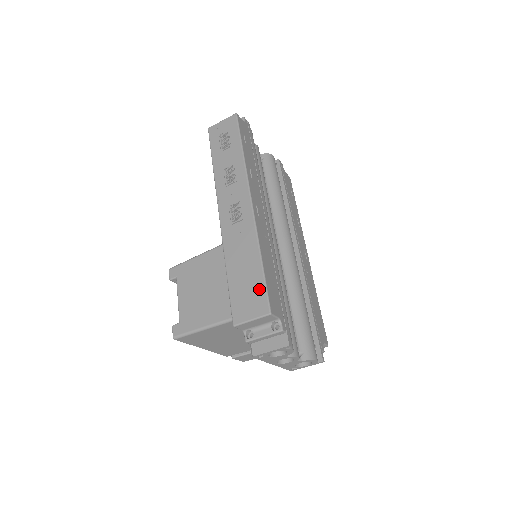
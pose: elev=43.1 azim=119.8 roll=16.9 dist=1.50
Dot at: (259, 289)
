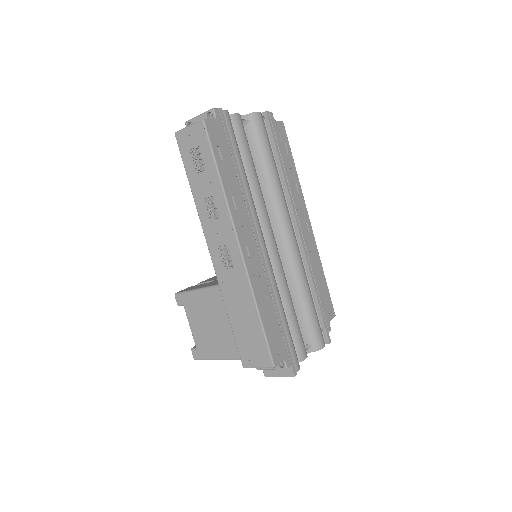
Dot at: (261, 343)
